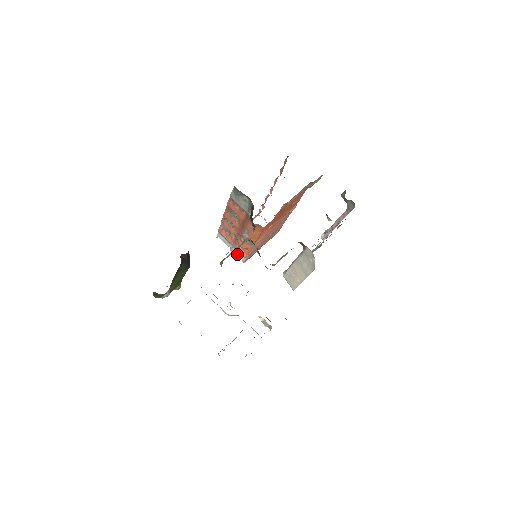
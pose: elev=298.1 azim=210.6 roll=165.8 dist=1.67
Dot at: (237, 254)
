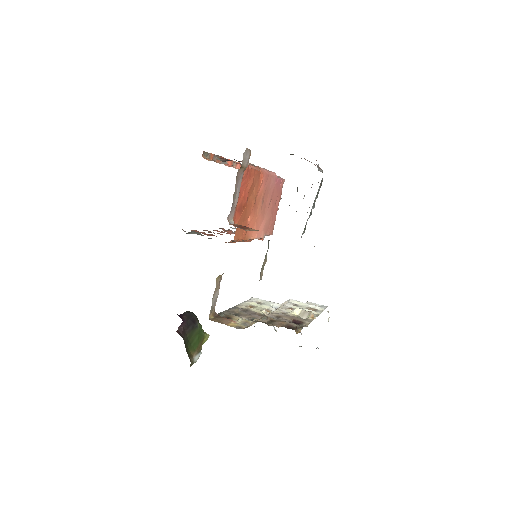
Dot at: occluded
